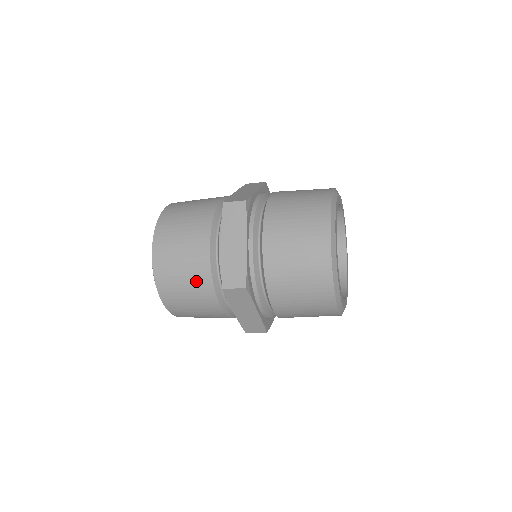
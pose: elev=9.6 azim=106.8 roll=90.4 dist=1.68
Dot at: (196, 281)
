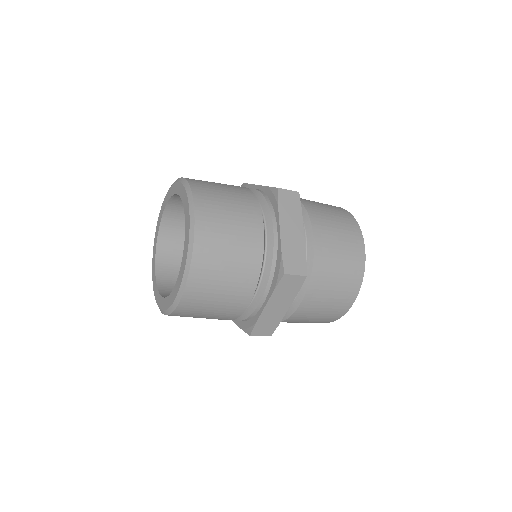
Dot at: (243, 264)
